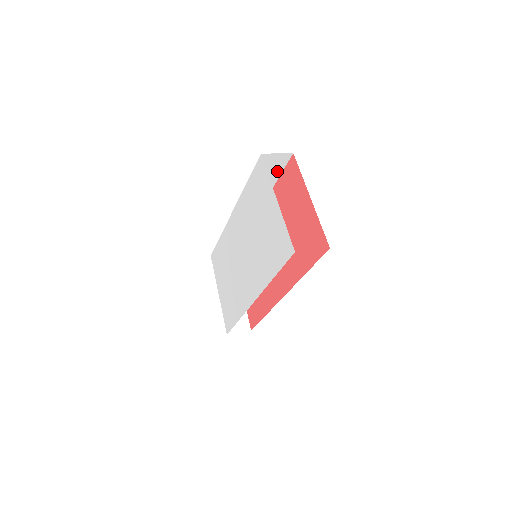
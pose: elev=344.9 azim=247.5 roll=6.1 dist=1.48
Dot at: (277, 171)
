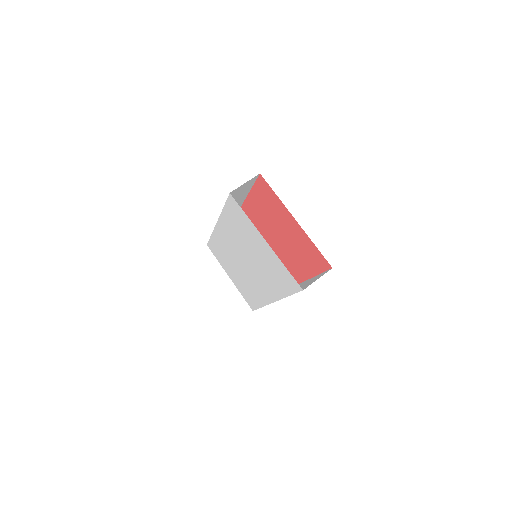
Dot at: (248, 187)
